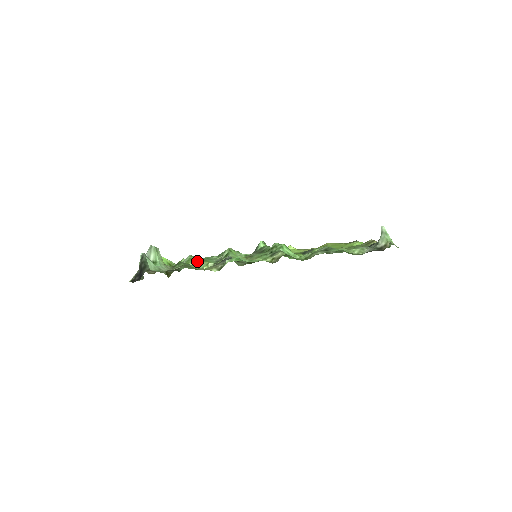
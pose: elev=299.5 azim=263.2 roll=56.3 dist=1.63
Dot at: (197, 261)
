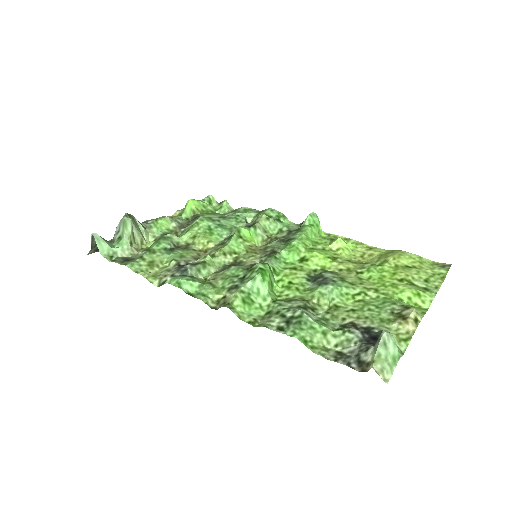
Dot at: (199, 231)
